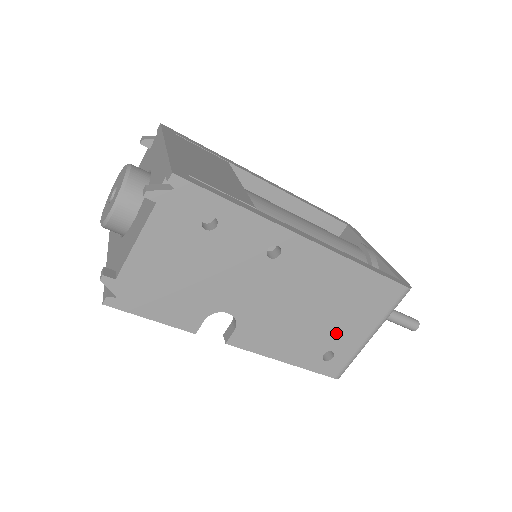
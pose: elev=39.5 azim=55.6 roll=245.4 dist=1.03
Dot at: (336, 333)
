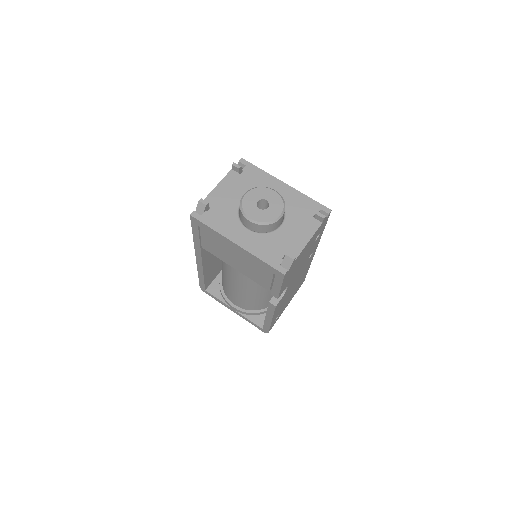
Dot at: occluded
